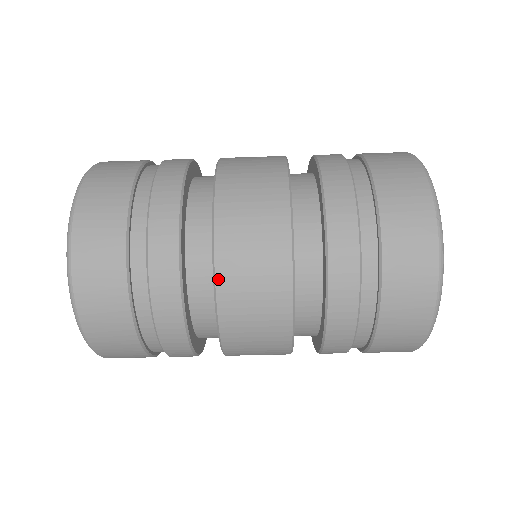
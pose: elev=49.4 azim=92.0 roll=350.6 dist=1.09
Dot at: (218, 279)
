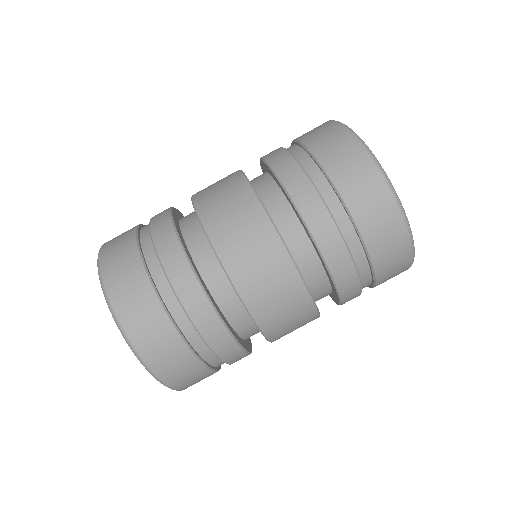
Dot at: (243, 298)
